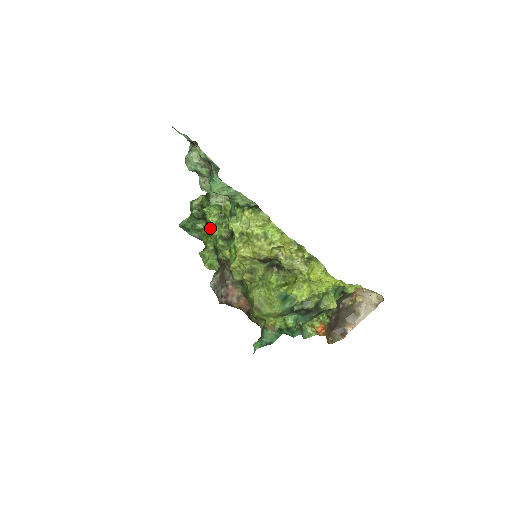
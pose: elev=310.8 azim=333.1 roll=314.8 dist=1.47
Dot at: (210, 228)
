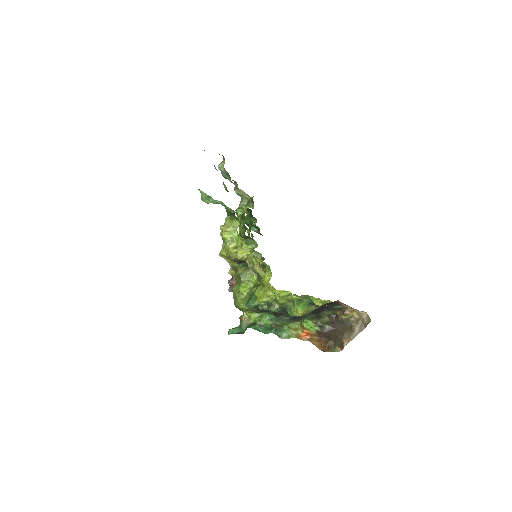
Dot at: occluded
